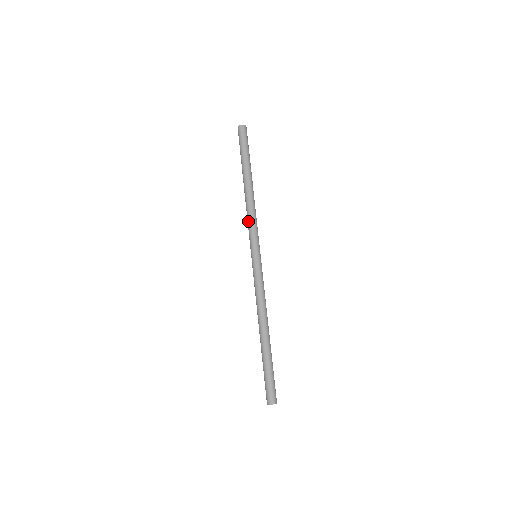
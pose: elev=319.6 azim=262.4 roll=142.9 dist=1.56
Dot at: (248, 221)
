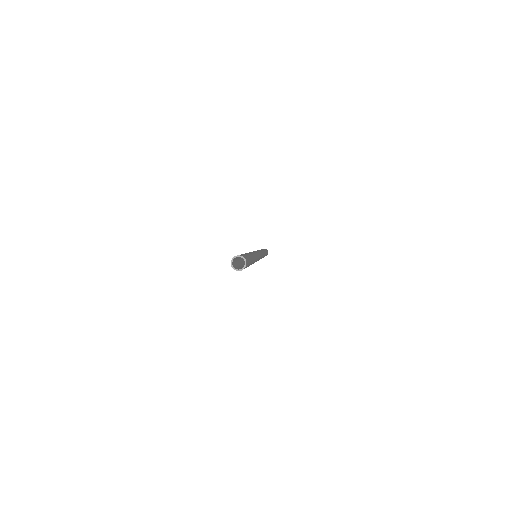
Dot at: occluded
